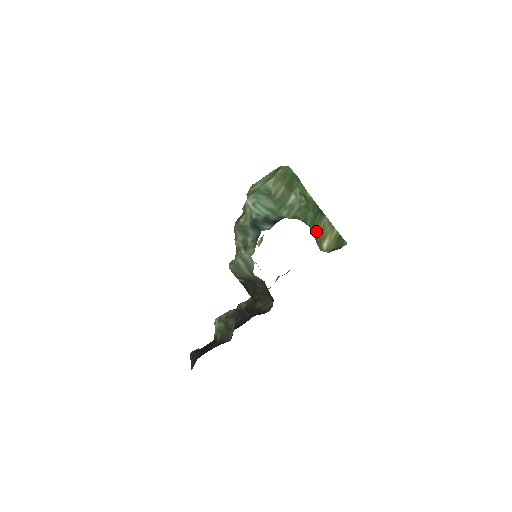
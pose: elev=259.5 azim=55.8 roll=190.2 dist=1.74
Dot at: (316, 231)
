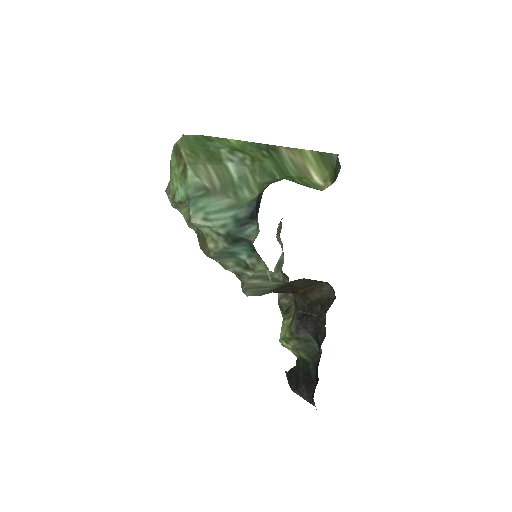
Dot at: (291, 174)
